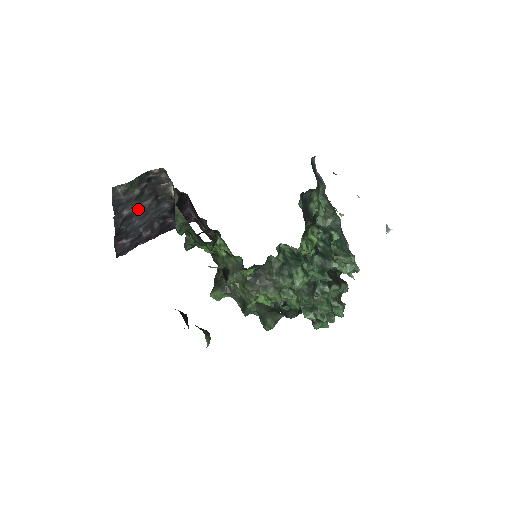
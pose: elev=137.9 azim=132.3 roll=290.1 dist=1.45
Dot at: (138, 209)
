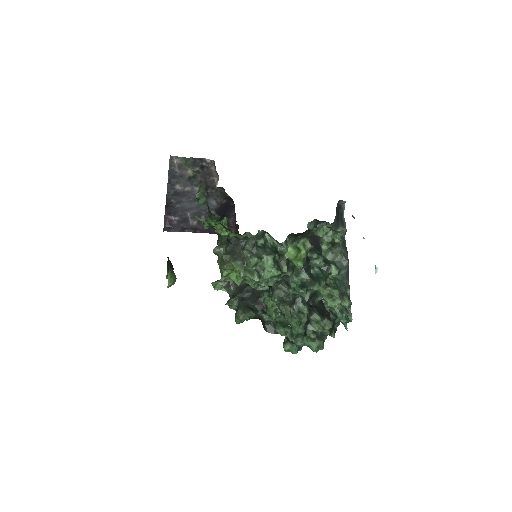
Dot at: (188, 190)
